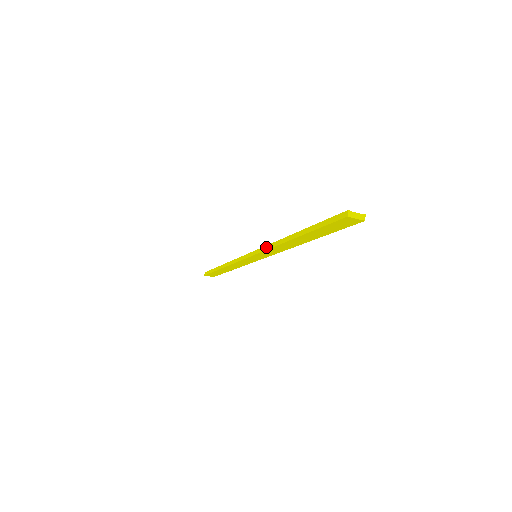
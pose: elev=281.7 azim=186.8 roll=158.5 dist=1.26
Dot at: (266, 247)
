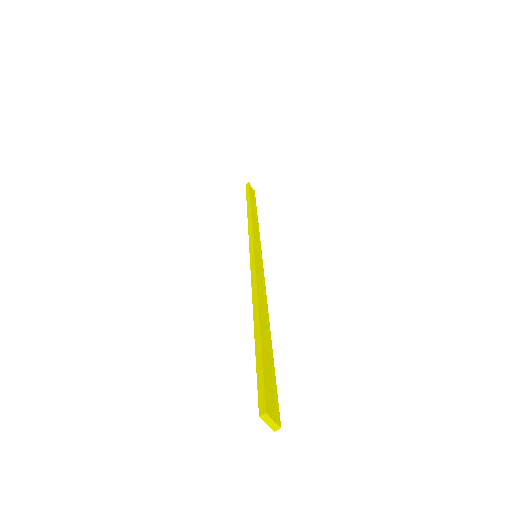
Dot at: (254, 275)
